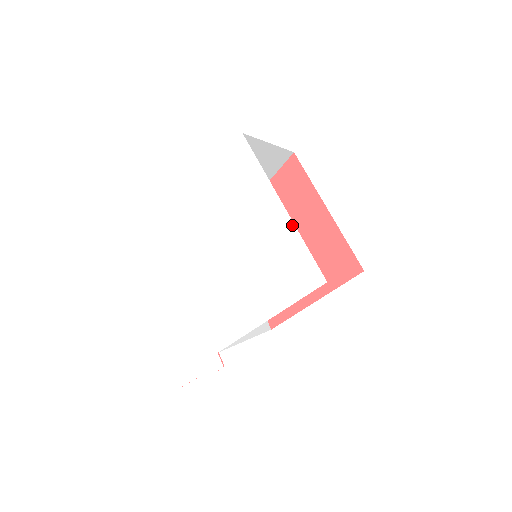
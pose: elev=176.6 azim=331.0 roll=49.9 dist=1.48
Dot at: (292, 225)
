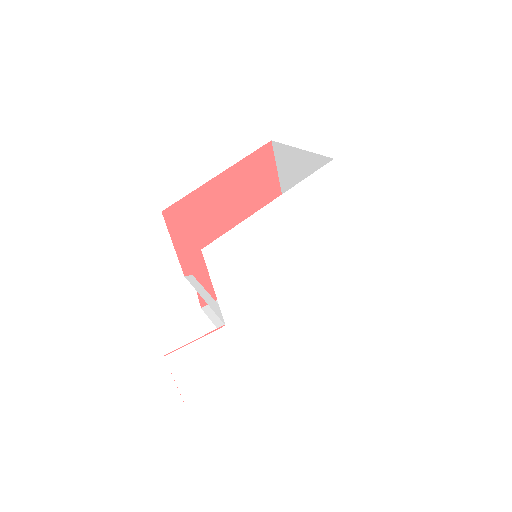
Dot at: (344, 253)
